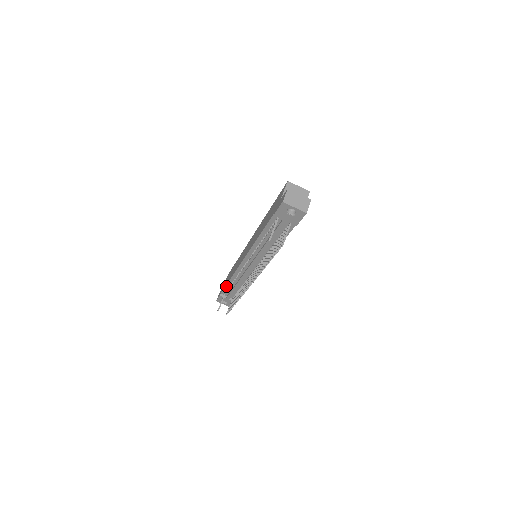
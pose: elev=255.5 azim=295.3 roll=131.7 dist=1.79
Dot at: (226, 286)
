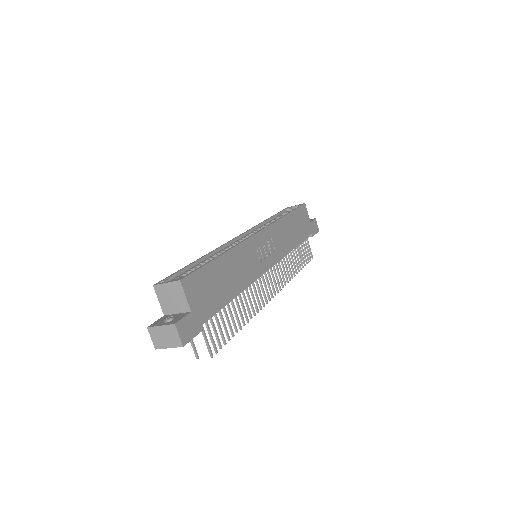
Dot at: occluded
